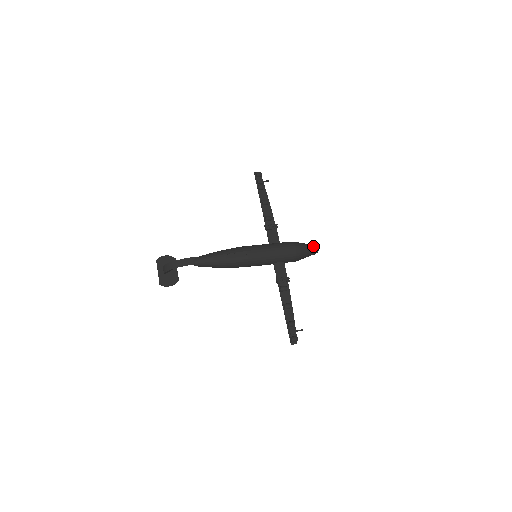
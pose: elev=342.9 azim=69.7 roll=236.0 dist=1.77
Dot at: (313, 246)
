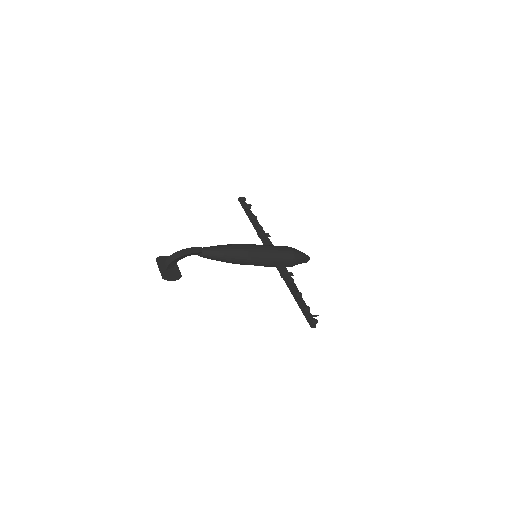
Dot at: (304, 253)
